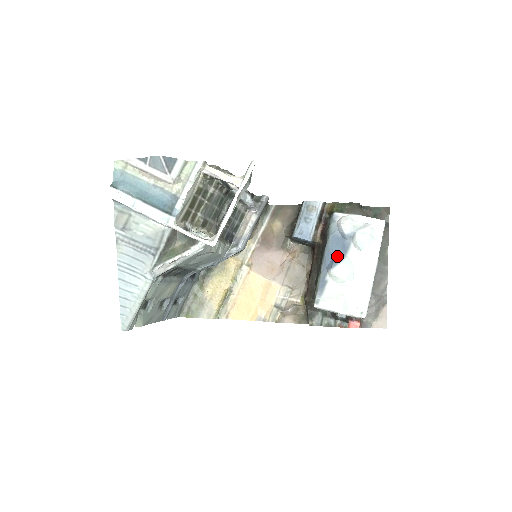
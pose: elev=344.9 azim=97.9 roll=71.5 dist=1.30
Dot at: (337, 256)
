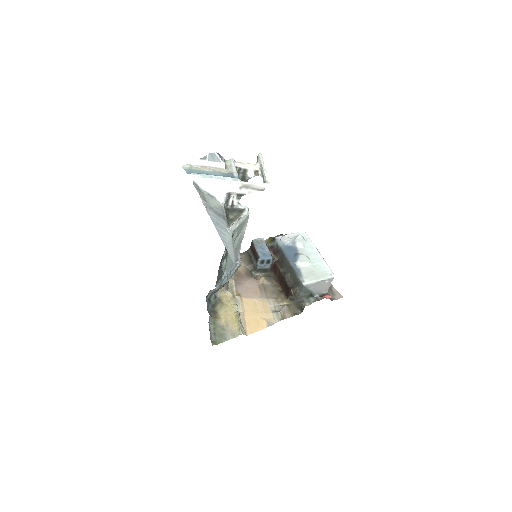
Dot at: (294, 255)
